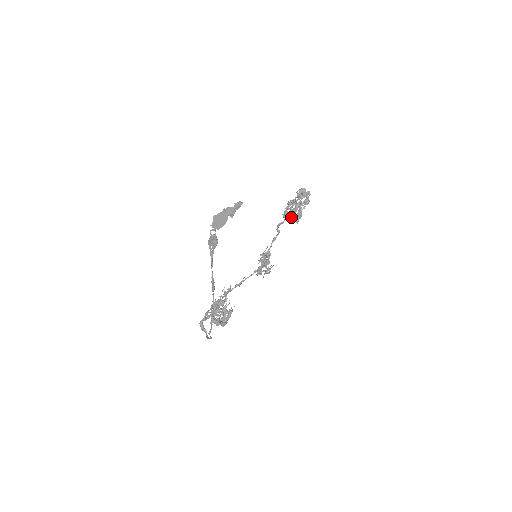
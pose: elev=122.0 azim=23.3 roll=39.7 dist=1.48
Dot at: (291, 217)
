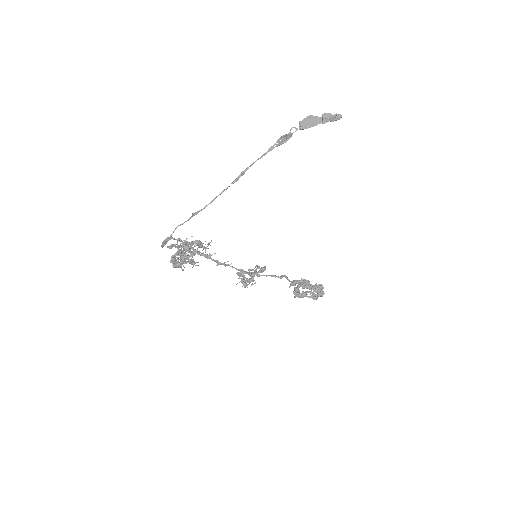
Dot at: (297, 286)
